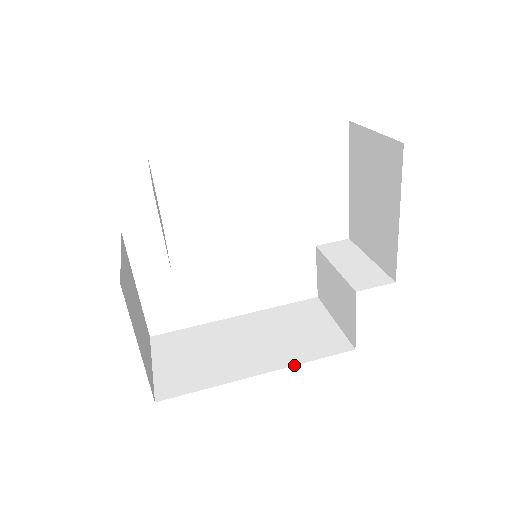
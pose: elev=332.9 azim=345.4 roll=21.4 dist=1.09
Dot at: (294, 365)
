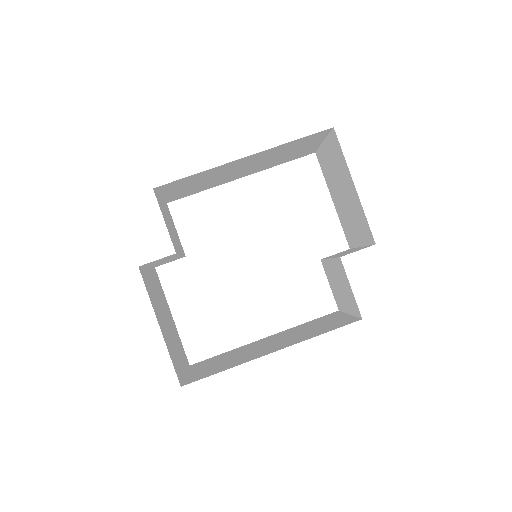
Dot at: occluded
